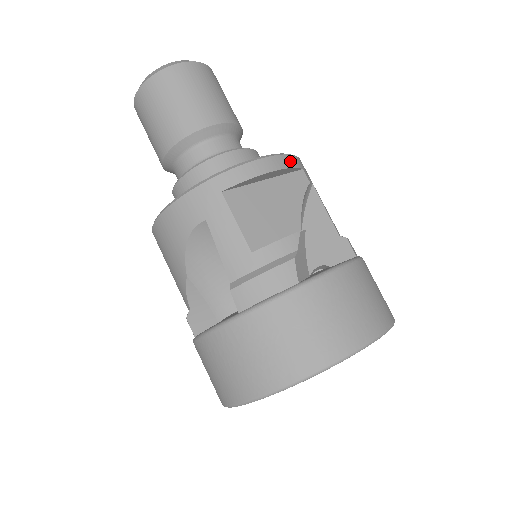
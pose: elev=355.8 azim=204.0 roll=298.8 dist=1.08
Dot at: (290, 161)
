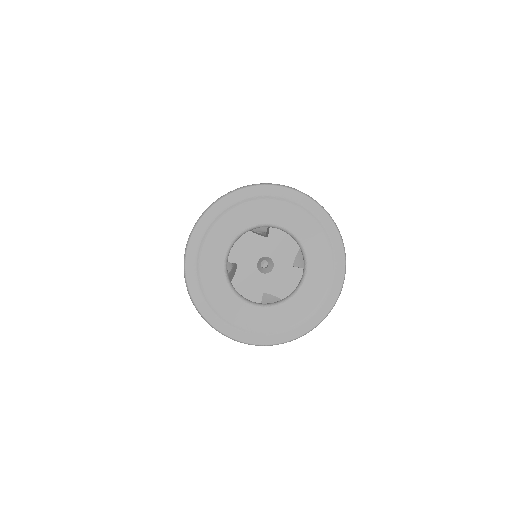
Dot at: occluded
